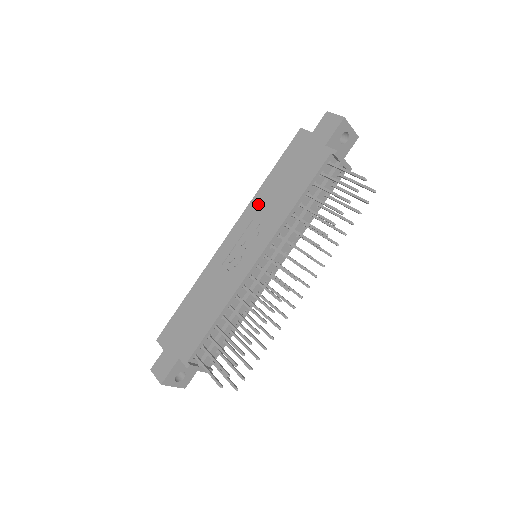
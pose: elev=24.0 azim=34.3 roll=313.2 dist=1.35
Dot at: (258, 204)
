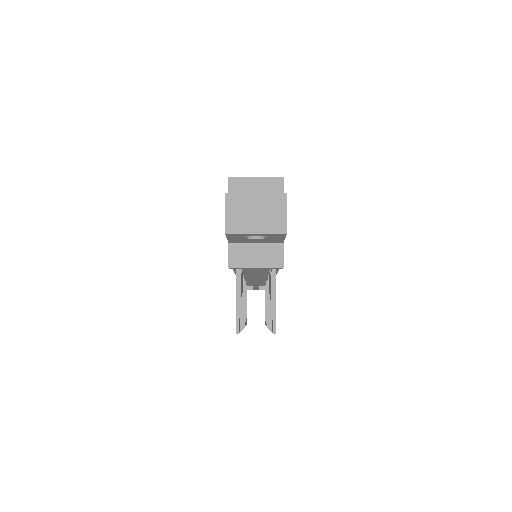
Dot at: occluded
